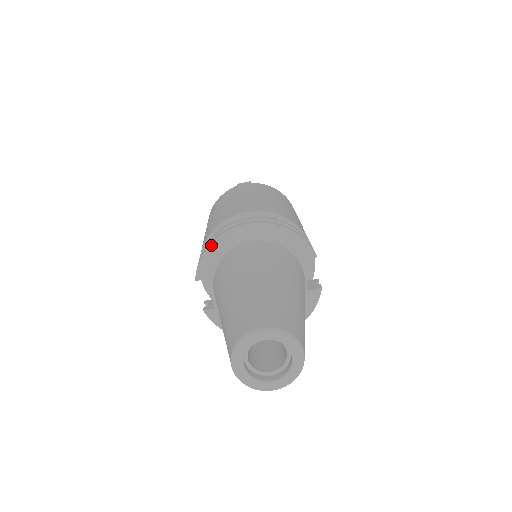
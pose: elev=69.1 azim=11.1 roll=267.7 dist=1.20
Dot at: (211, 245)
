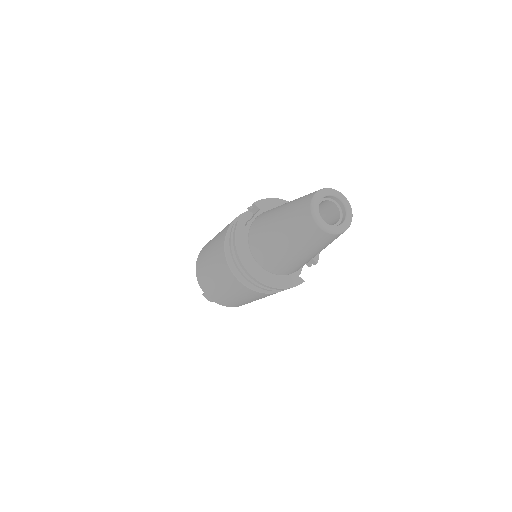
Dot at: (280, 199)
